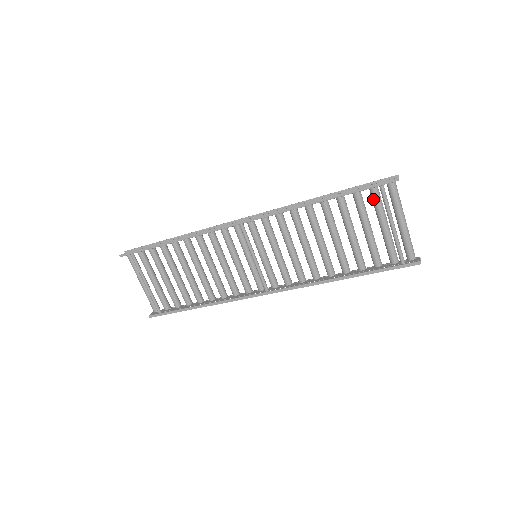
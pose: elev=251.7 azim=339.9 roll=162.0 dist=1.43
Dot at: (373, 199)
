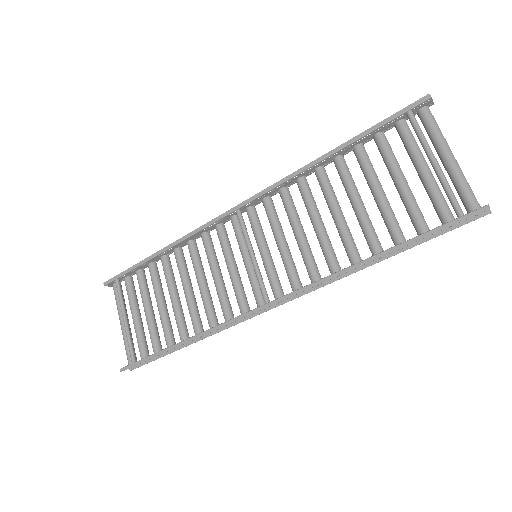
Dot at: (401, 136)
